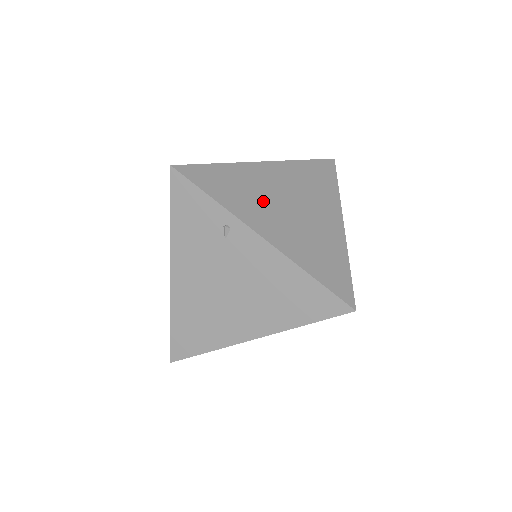
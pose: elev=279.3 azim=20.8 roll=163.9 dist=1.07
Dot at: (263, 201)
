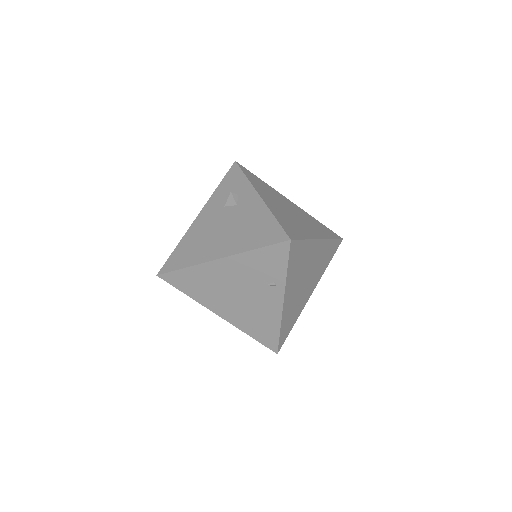
Dot at: (300, 275)
